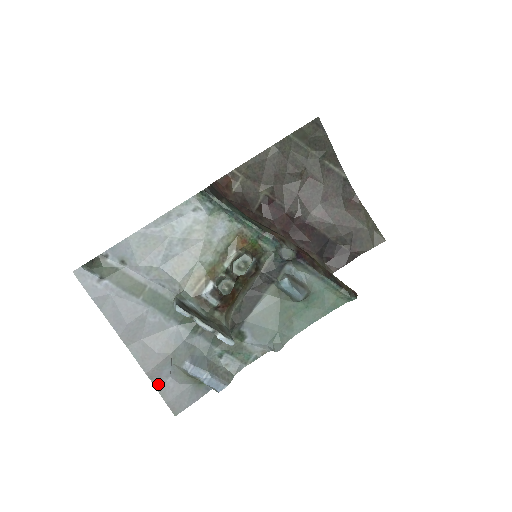
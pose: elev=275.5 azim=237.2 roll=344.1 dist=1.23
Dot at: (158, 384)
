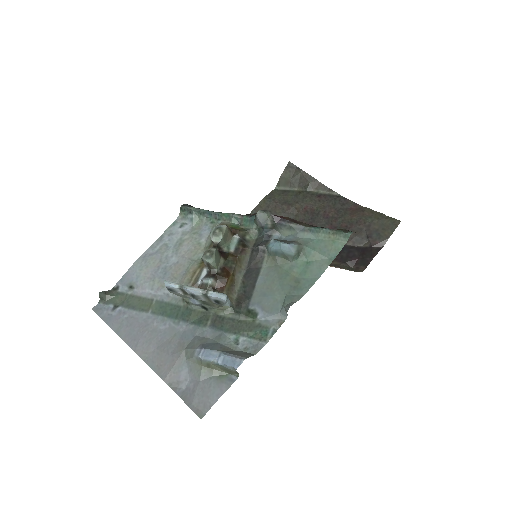
Dot at: (178, 390)
